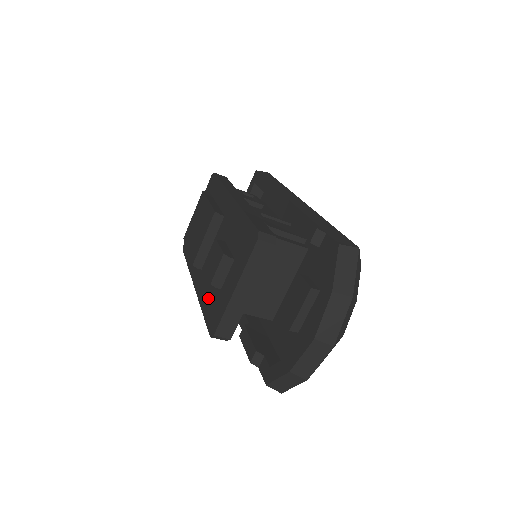
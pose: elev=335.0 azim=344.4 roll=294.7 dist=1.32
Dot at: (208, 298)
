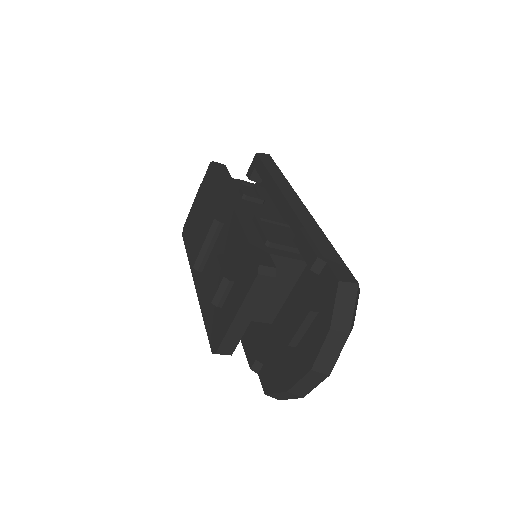
Dot at: (209, 309)
